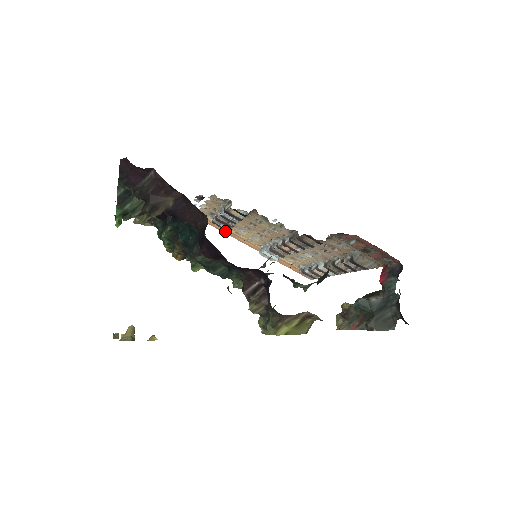
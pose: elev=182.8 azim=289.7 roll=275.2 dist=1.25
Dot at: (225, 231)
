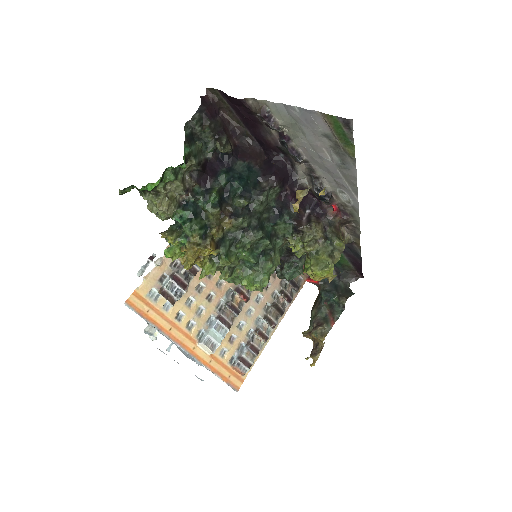
Dot at: (160, 324)
